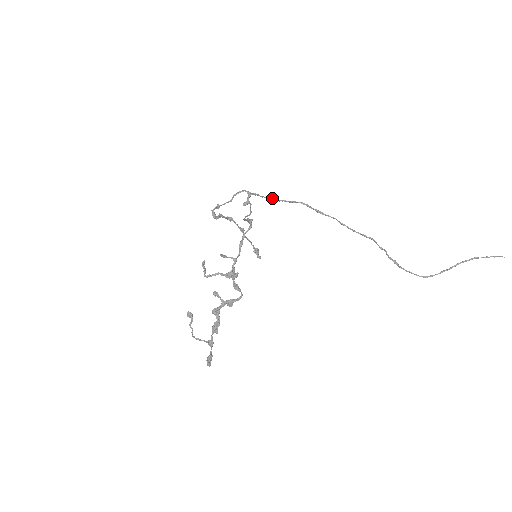
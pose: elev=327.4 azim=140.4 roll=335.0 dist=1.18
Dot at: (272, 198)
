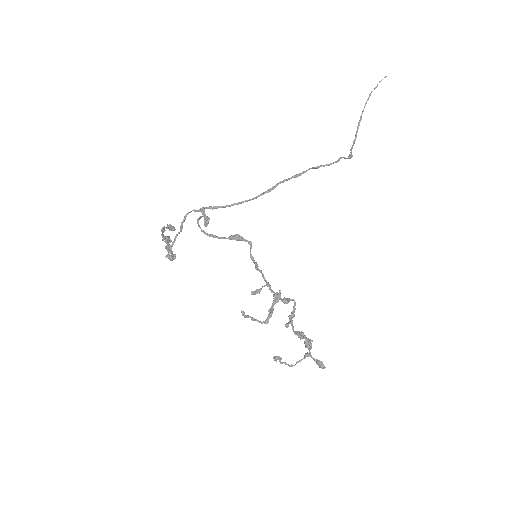
Dot at: (246, 200)
